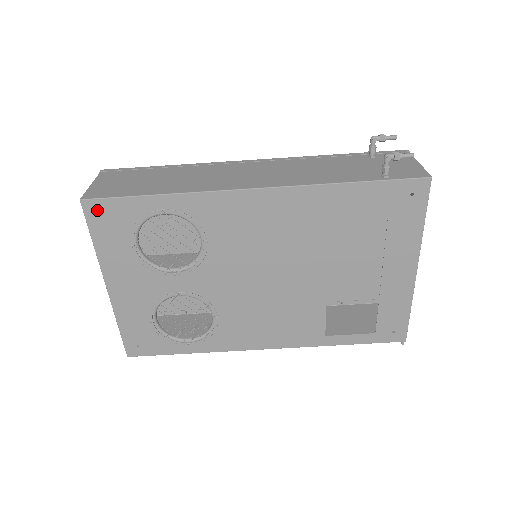
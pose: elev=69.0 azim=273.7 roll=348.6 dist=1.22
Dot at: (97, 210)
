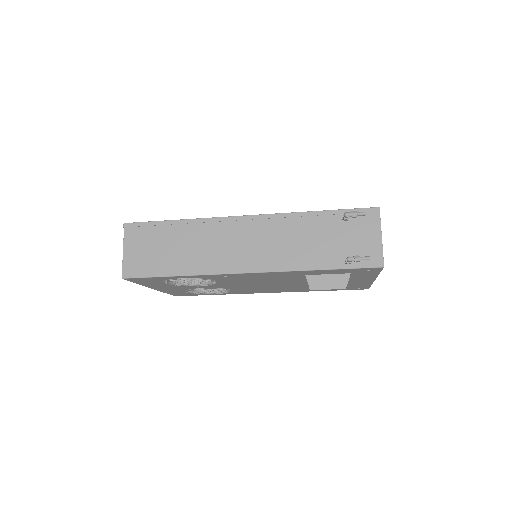
Dot at: (136, 279)
